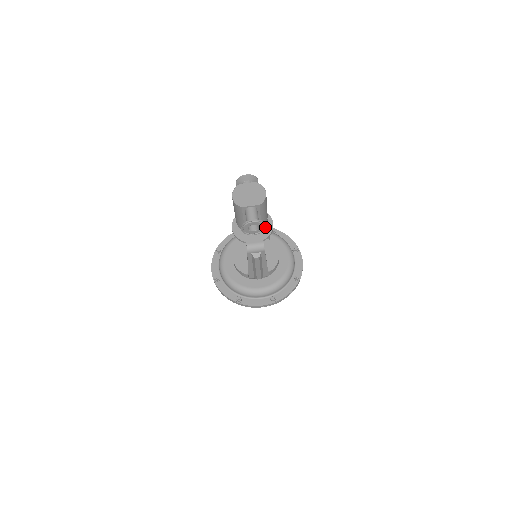
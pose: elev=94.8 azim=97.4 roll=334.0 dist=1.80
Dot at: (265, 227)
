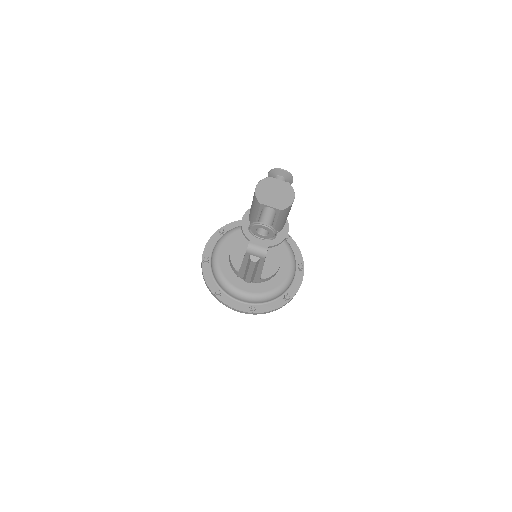
Dot at: (275, 237)
